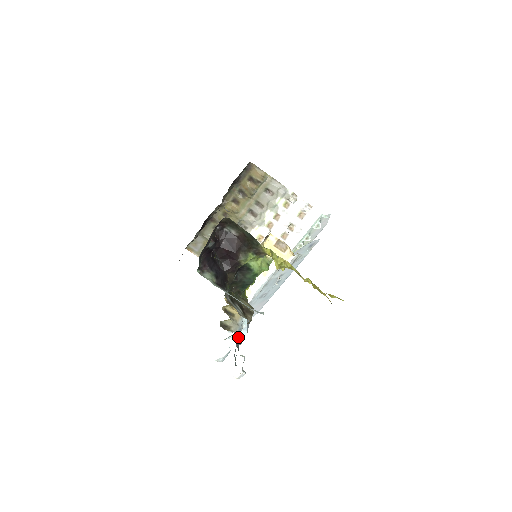
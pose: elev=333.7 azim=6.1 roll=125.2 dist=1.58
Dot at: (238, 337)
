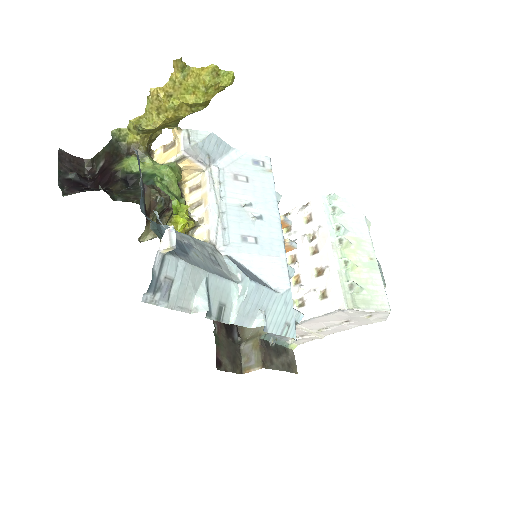
Dot at: occluded
